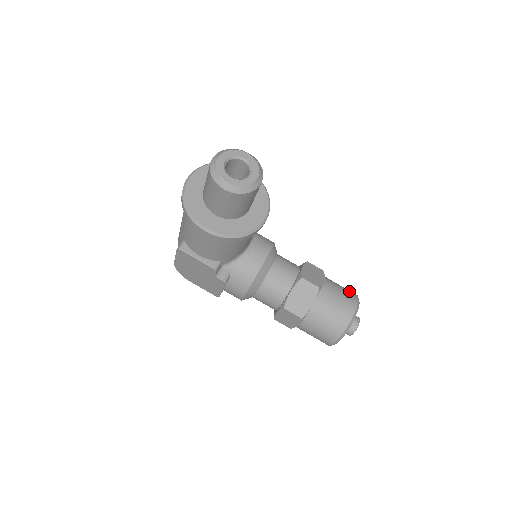
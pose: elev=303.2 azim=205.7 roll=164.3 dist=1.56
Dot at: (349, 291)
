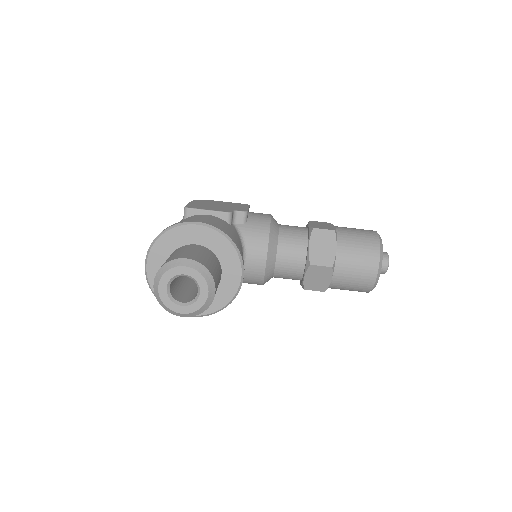
Dot at: (368, 244)
